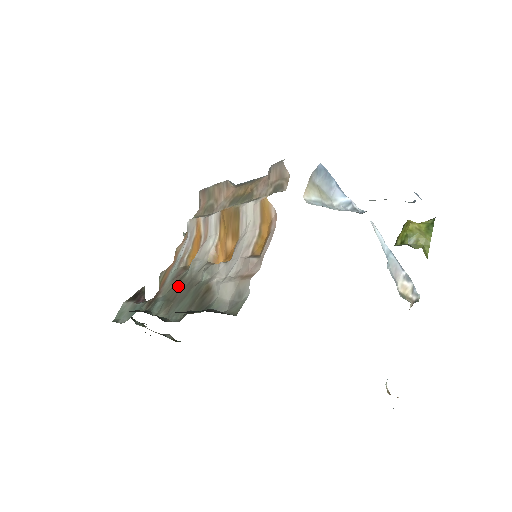
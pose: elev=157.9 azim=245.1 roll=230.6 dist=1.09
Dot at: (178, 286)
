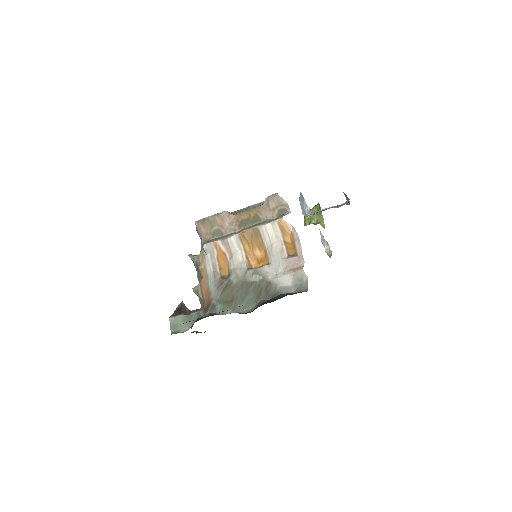
Dot at: (230, 290)
